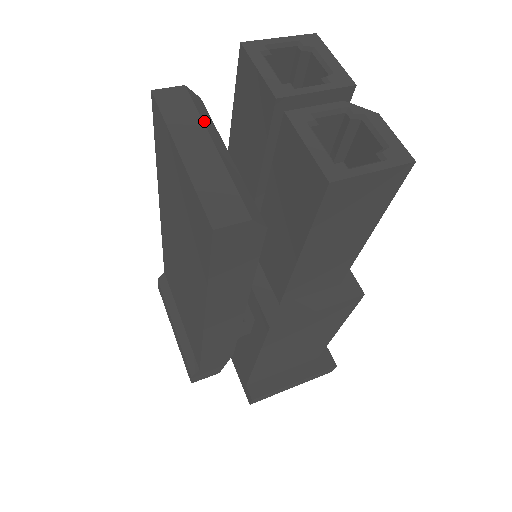
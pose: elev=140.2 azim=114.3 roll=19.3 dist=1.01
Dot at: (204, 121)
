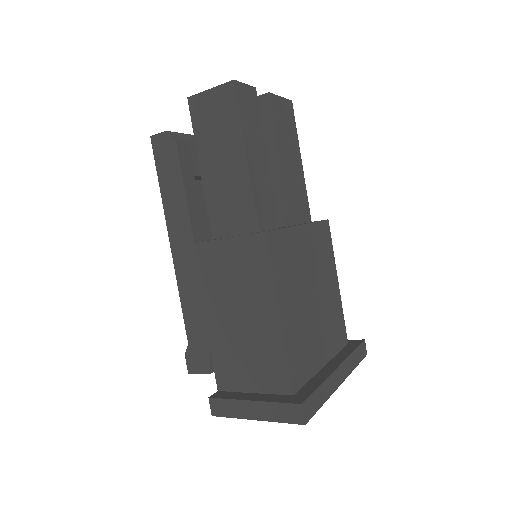
Dot at: occluded
